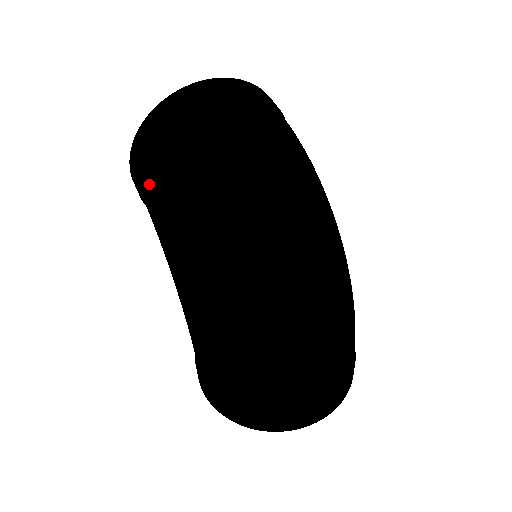
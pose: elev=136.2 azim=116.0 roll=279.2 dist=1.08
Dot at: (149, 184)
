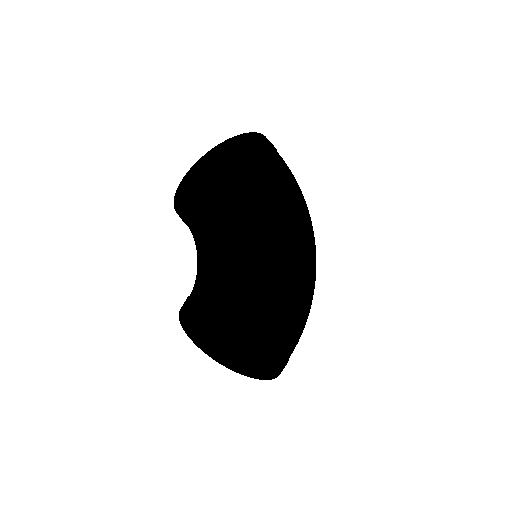
Dot at: (231, 181)
